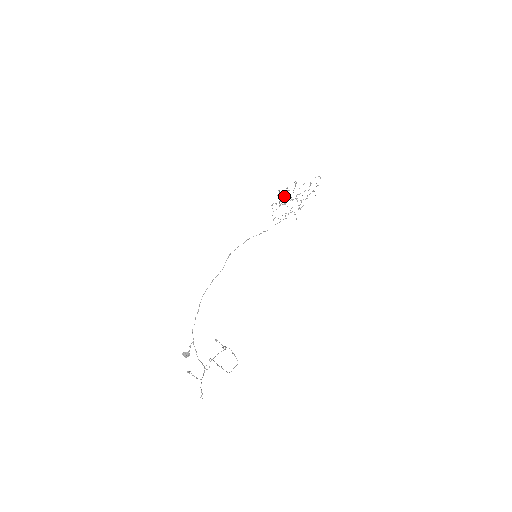
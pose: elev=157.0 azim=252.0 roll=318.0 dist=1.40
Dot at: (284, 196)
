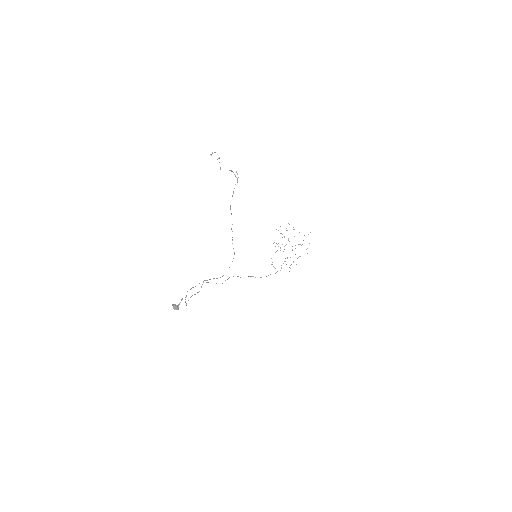
Dot at: occluded
